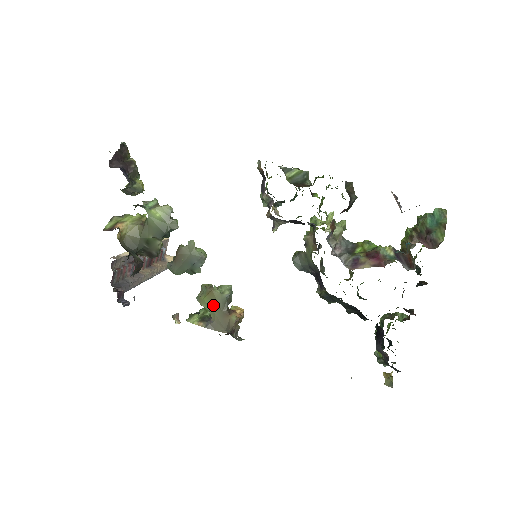
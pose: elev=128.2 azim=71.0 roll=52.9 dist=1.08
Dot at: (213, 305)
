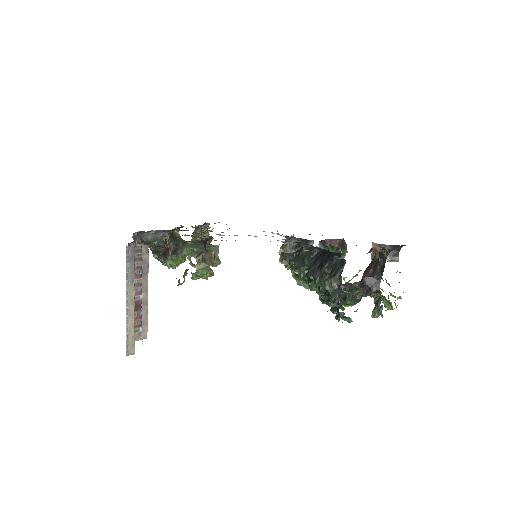
Dot at: occluded
